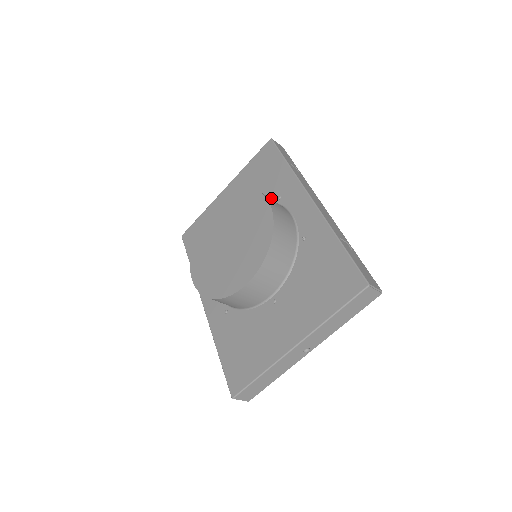
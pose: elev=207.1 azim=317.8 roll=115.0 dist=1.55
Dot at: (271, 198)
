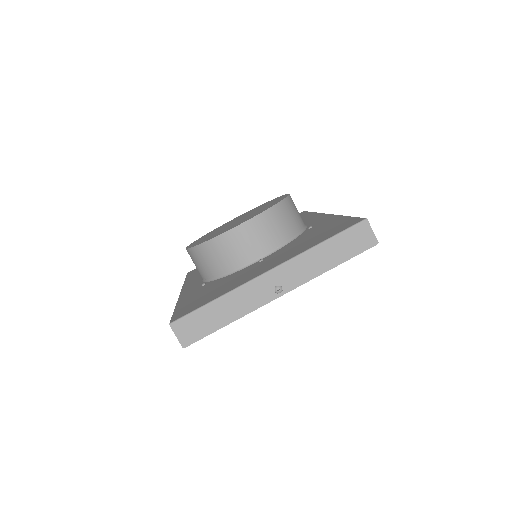
Dot at: occluded
